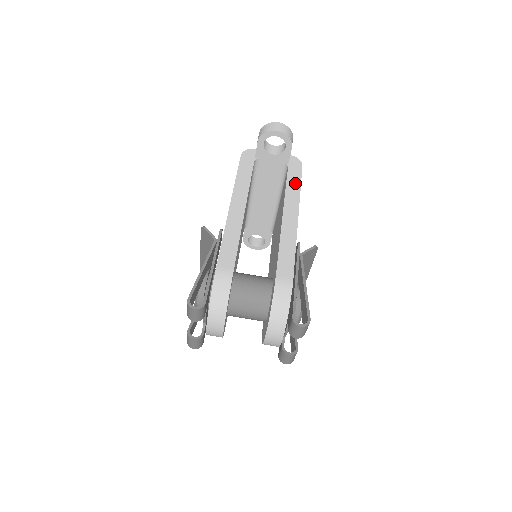
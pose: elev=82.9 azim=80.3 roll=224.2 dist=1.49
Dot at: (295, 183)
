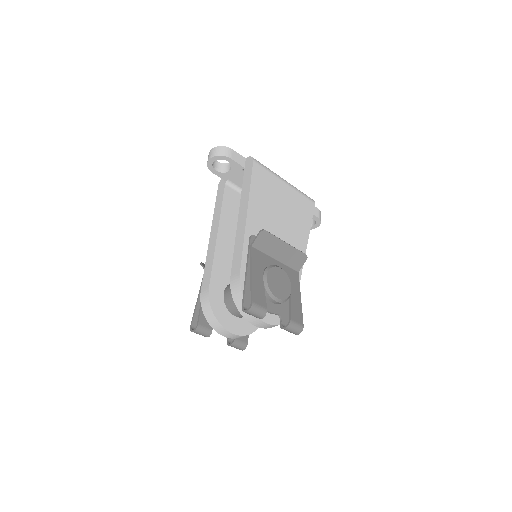
Dot at: (247, 183)
